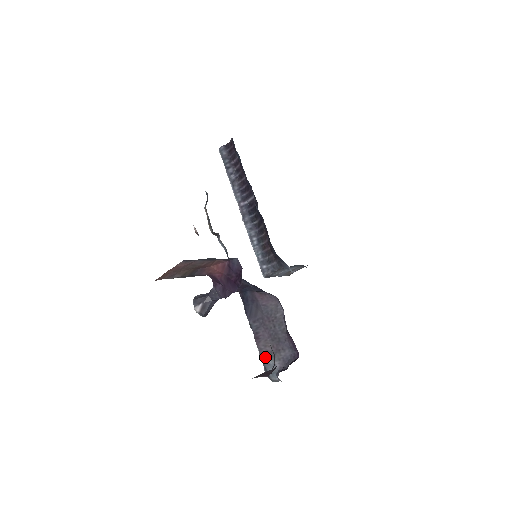
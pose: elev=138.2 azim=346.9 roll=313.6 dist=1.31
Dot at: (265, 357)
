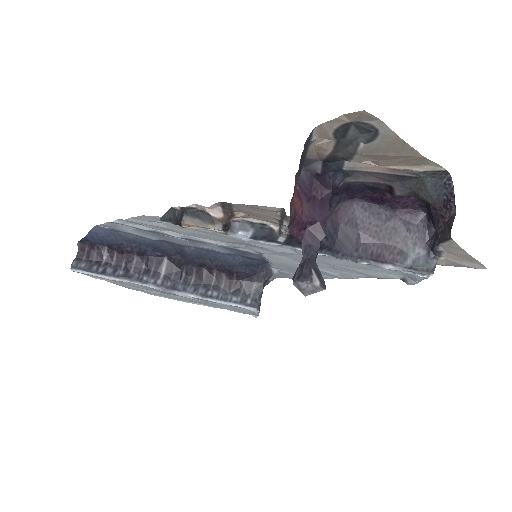
Dot at: (404, 261)
